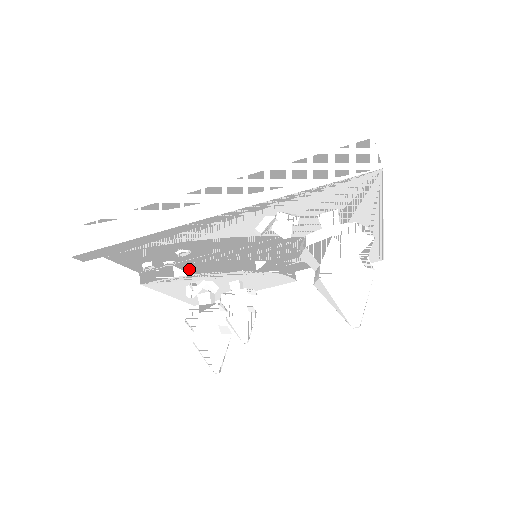
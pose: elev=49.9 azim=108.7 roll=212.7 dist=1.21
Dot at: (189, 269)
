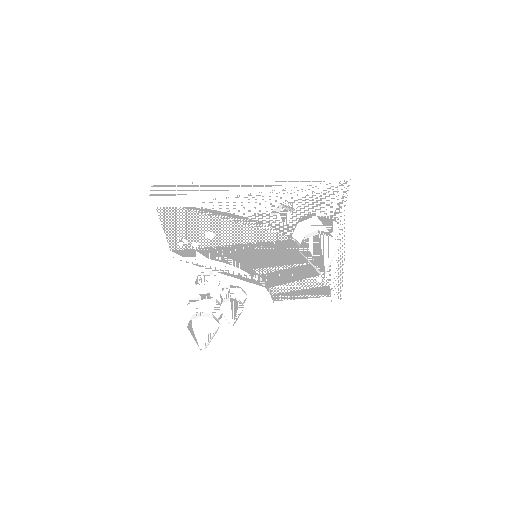
Dot at: (207, 255)
